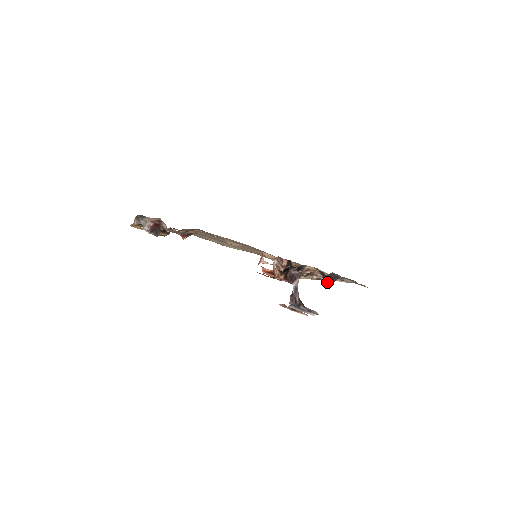
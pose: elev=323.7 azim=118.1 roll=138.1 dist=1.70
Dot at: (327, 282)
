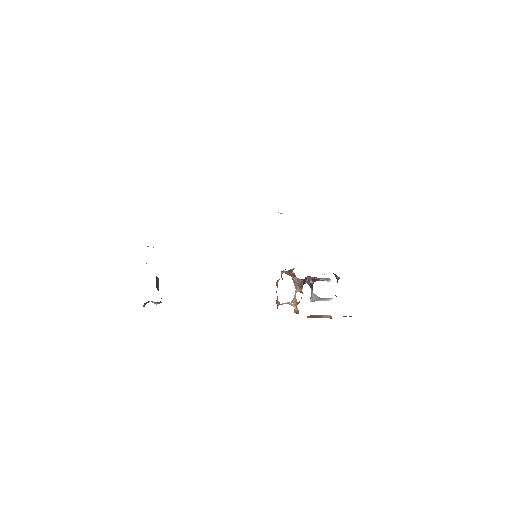
Dot at: (334, 274)
